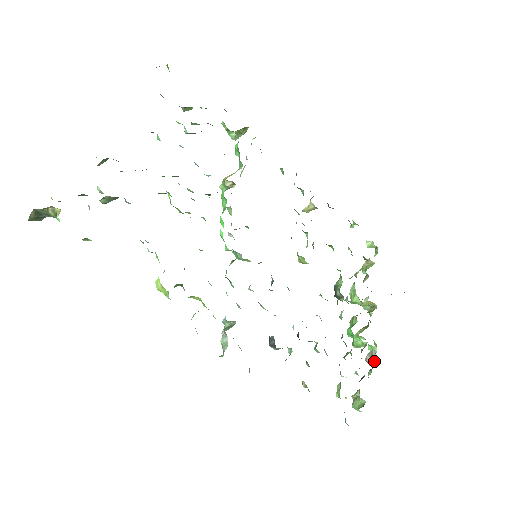
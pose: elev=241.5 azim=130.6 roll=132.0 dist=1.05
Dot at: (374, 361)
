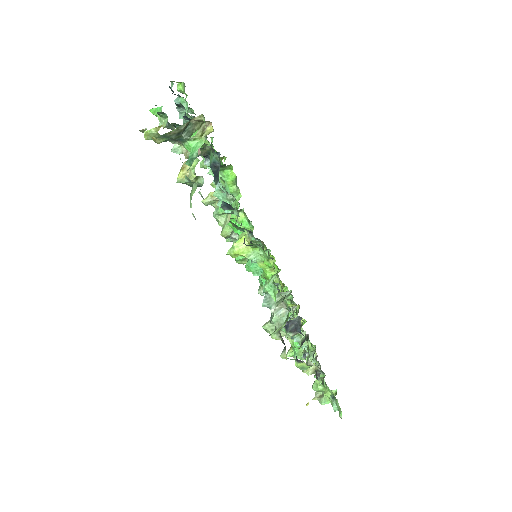
Dot at: occluded
